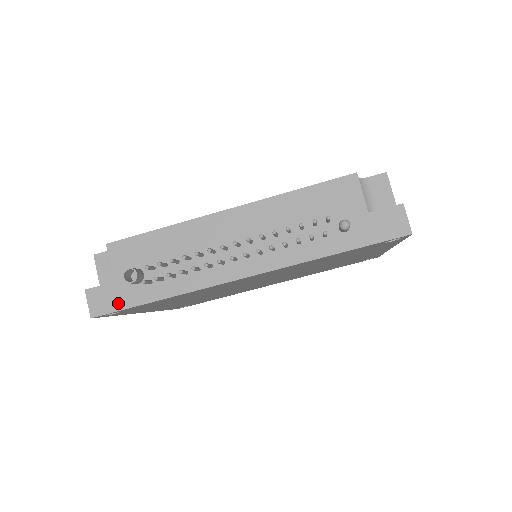
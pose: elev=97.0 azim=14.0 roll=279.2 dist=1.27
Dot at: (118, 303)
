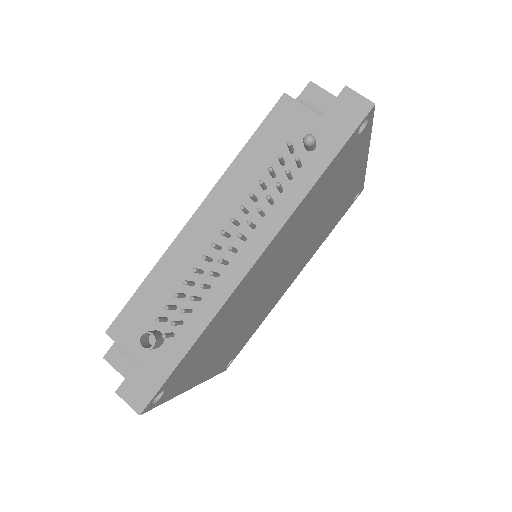
Dot at: (156, 379)
